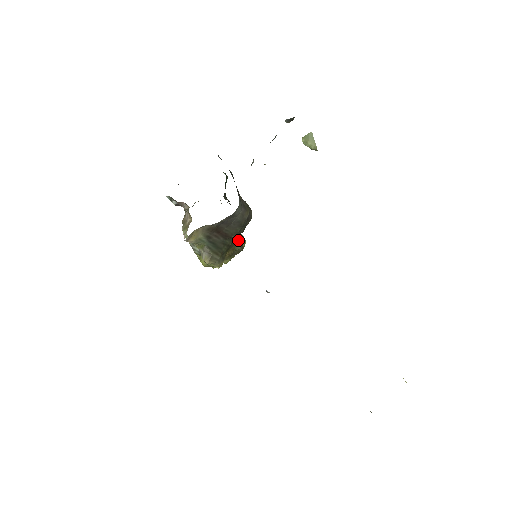
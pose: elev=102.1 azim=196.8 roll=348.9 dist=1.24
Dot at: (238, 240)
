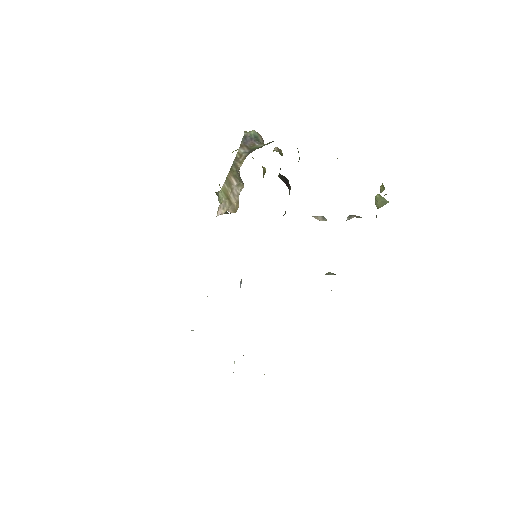
Dot at: occluded
